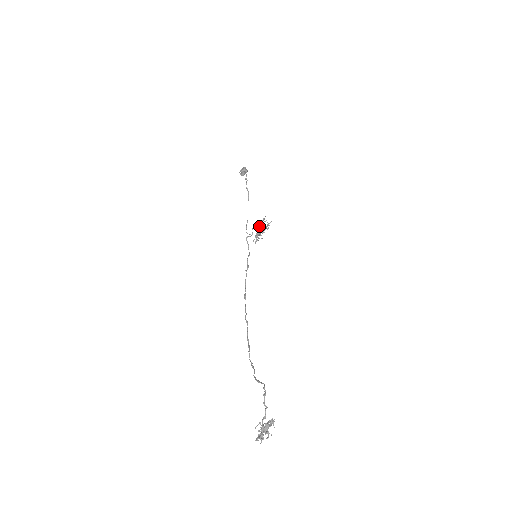
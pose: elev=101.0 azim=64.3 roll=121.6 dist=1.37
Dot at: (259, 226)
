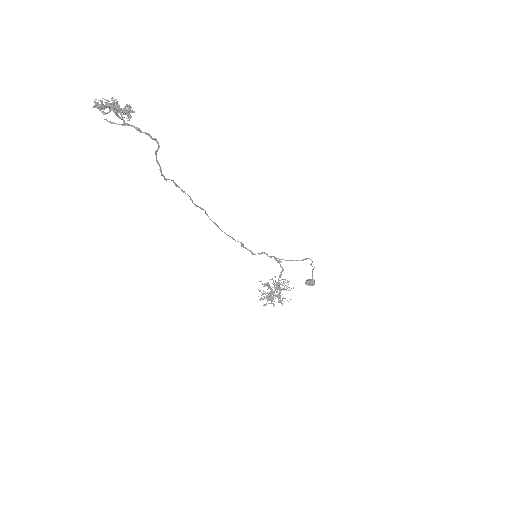
Dot at: (279, 280)
